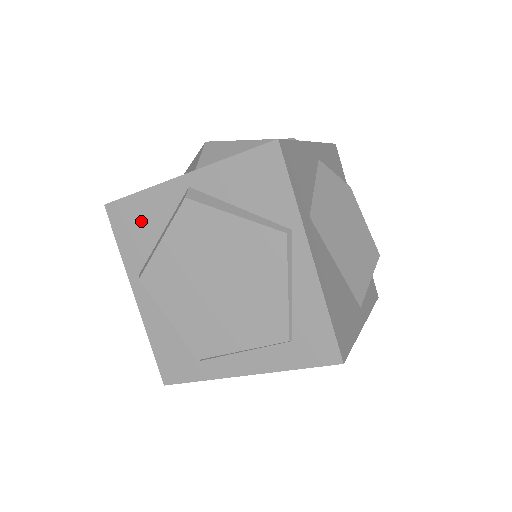
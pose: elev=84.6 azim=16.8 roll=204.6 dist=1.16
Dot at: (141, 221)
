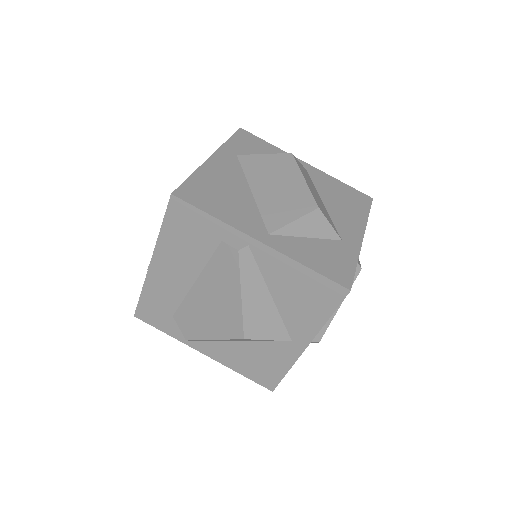
Dot at: occluded
